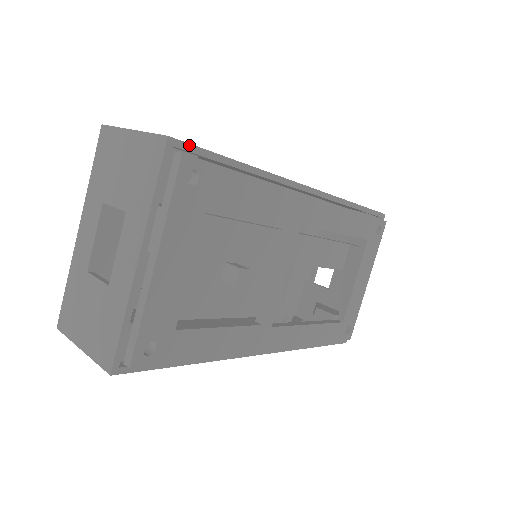
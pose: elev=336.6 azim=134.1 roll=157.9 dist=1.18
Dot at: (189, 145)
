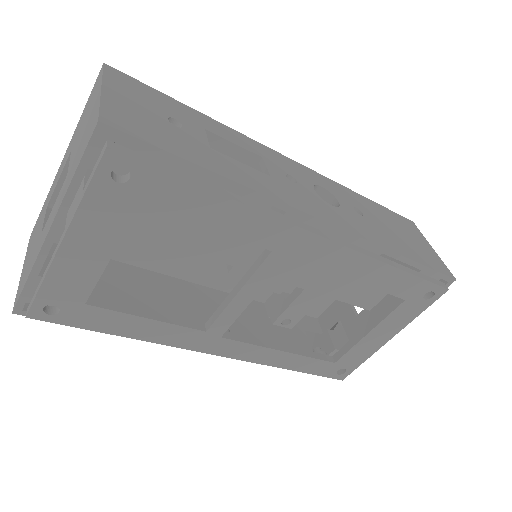
Dot at: (130, 137)
